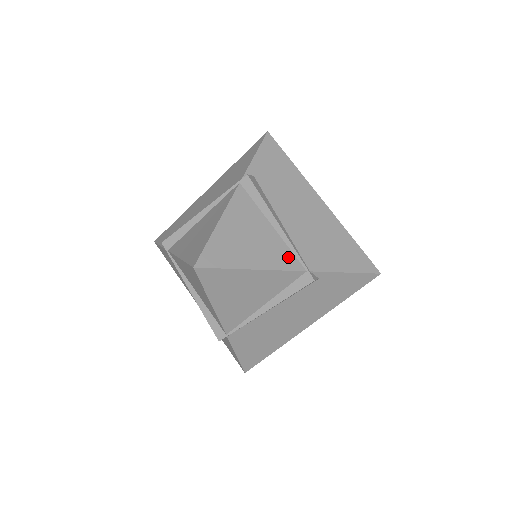
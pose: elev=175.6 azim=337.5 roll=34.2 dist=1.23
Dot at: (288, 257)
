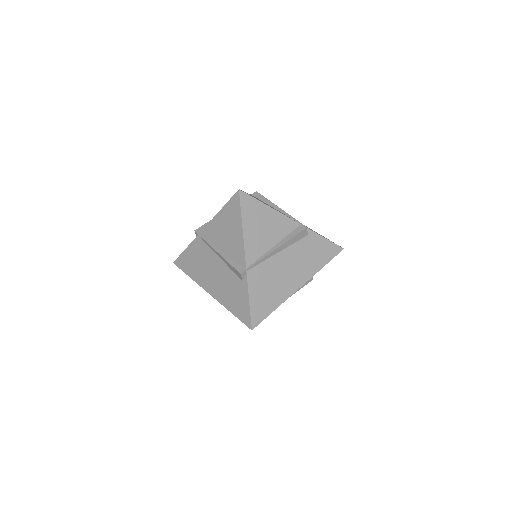
Dot at: occluded
